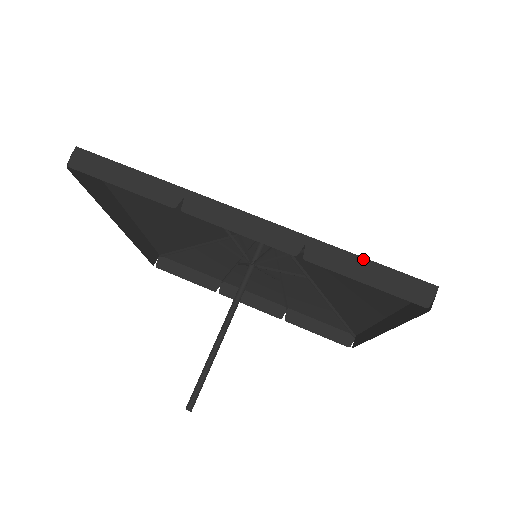
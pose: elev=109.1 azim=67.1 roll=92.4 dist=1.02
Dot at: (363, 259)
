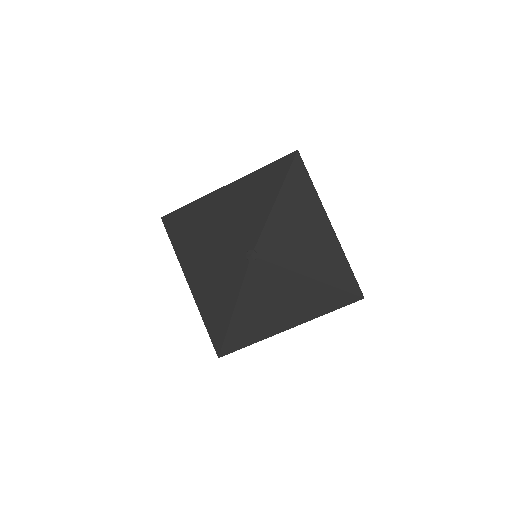
Dot at: occluded
